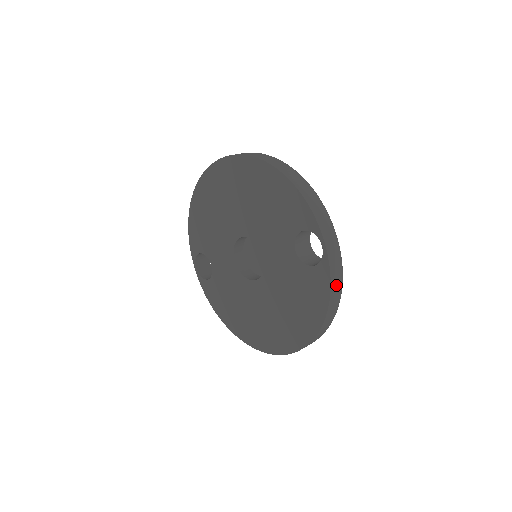
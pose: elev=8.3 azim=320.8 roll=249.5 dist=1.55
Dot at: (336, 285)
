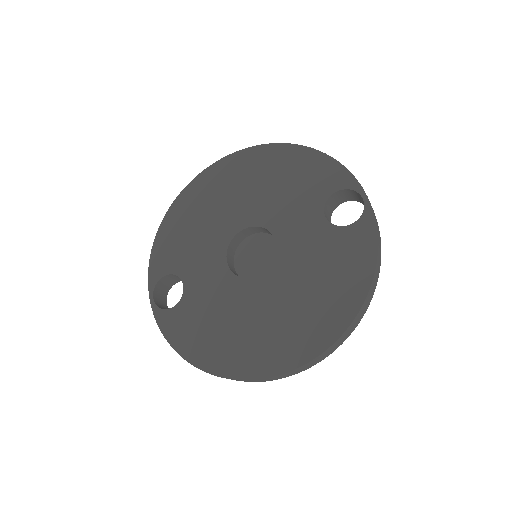
Dot at: (379, 243)
